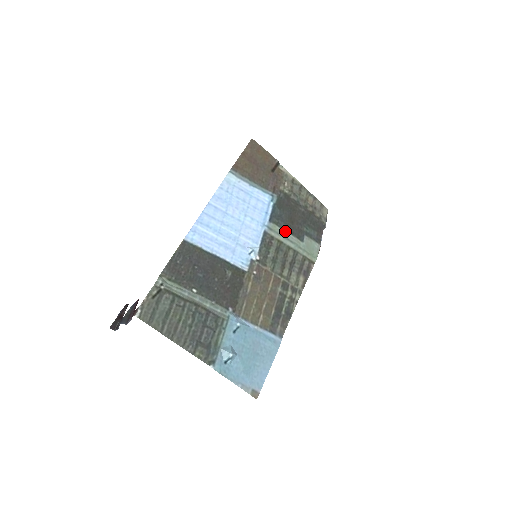
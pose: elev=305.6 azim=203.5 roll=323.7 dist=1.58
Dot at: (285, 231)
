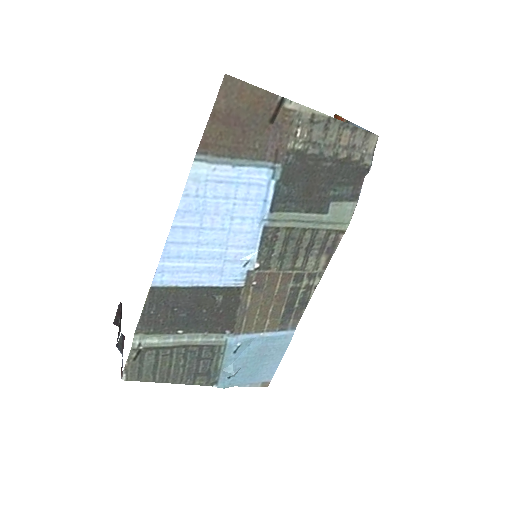
Dot at: (297, 213)
